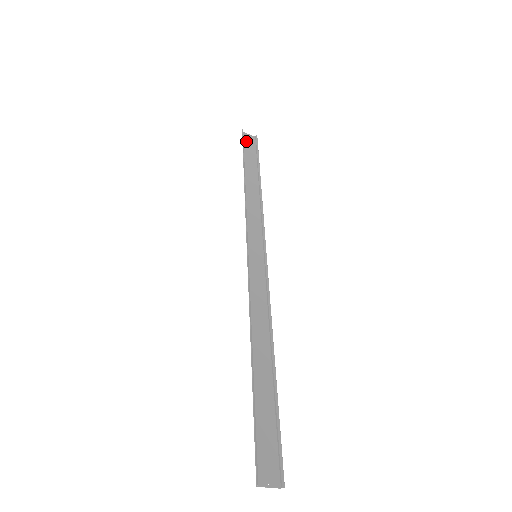
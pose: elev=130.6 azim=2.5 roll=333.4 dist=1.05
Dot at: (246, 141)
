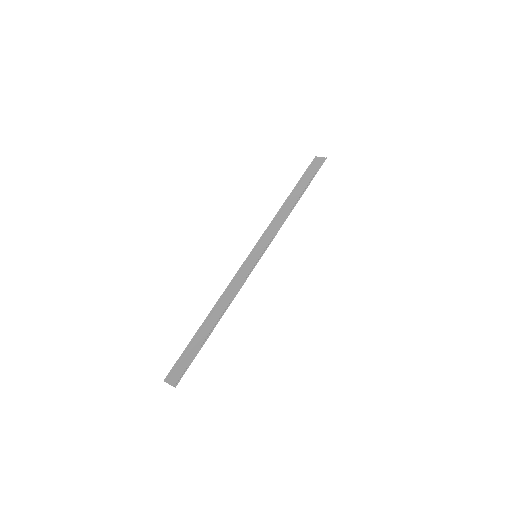
Dot at: (314, 165)
